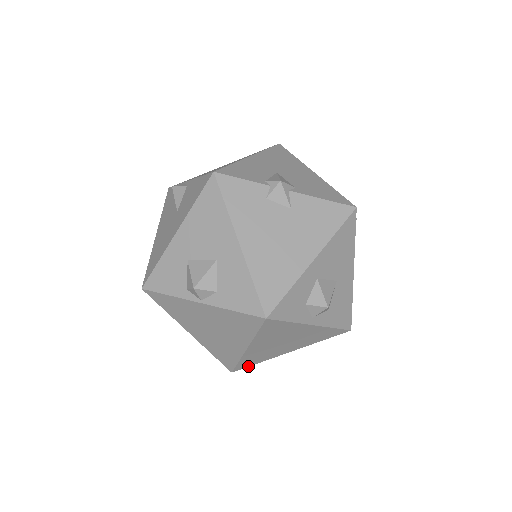
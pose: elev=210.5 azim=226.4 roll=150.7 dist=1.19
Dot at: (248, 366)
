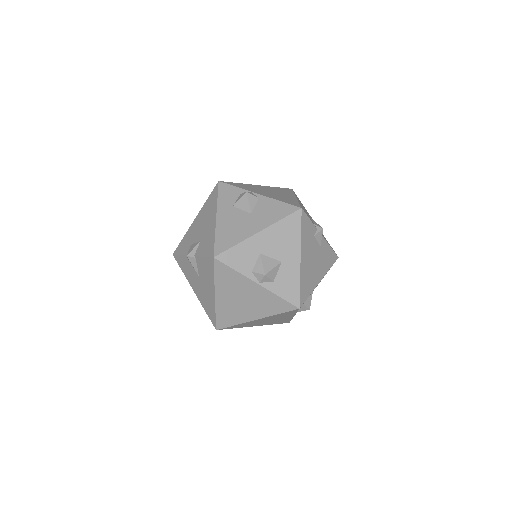
Dot at: occluded
